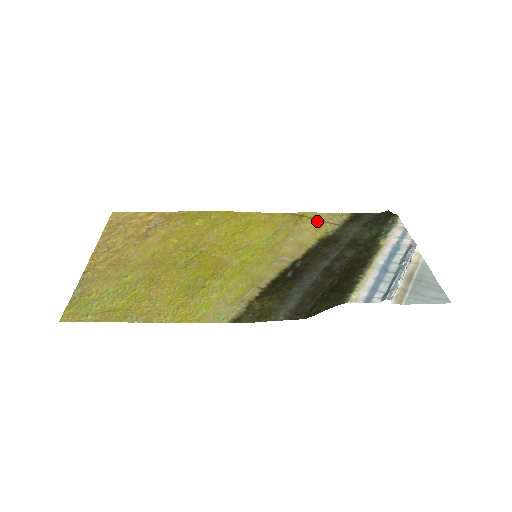
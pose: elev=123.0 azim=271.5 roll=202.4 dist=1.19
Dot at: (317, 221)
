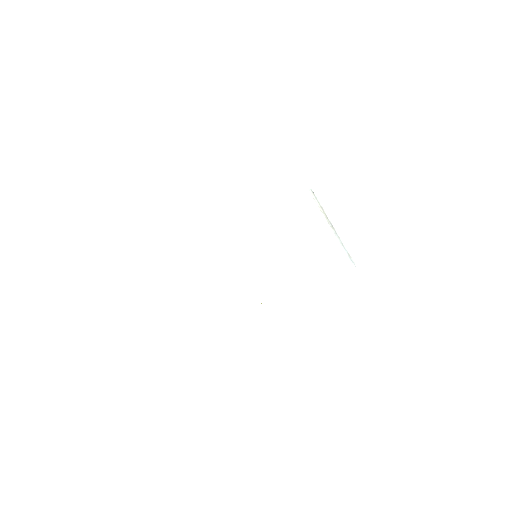
Dot at: occluded
